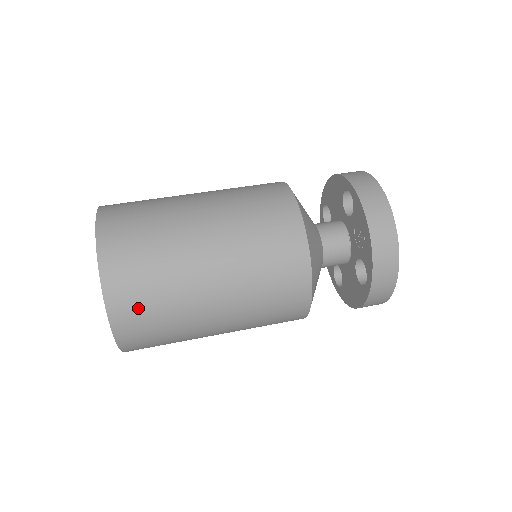
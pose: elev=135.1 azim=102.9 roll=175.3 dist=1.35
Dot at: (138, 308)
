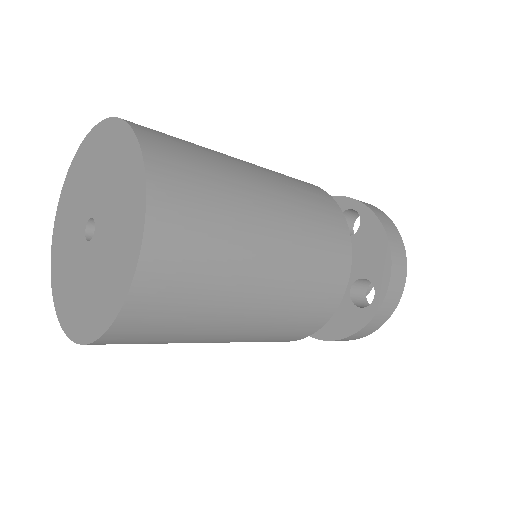
Dot at: occluded
